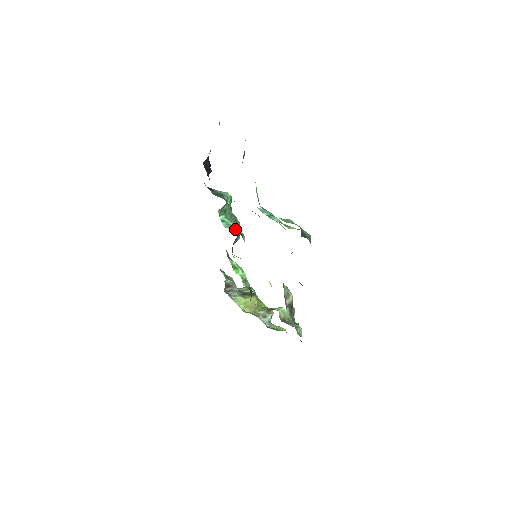
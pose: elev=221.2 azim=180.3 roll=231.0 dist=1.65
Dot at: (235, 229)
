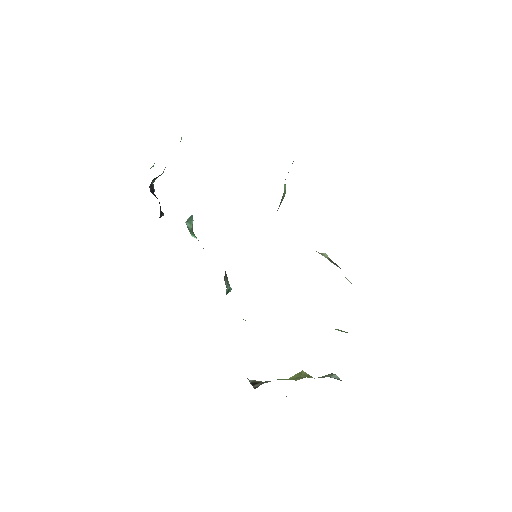
Dot at: occluded
